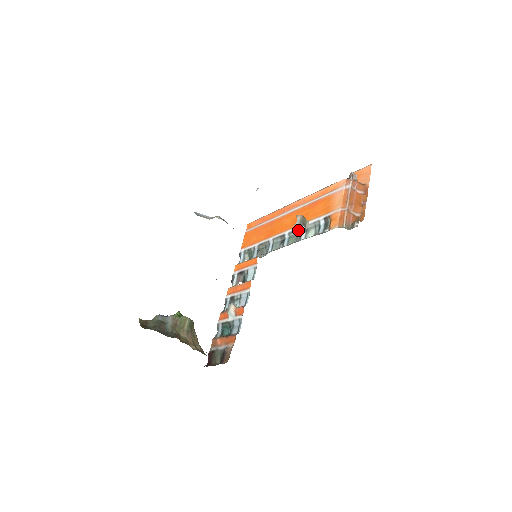
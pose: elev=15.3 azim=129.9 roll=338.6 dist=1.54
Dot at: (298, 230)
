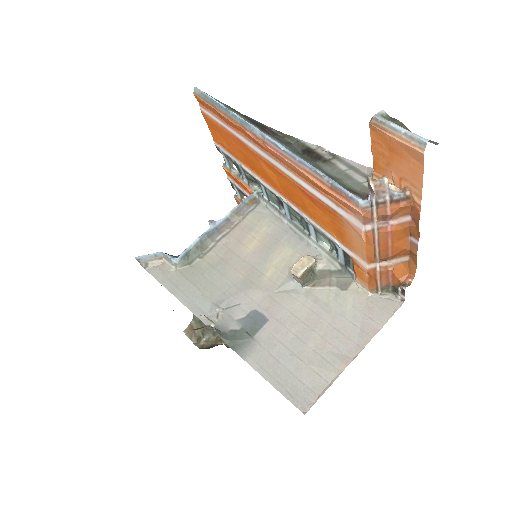
Dot at: (299, 216)
